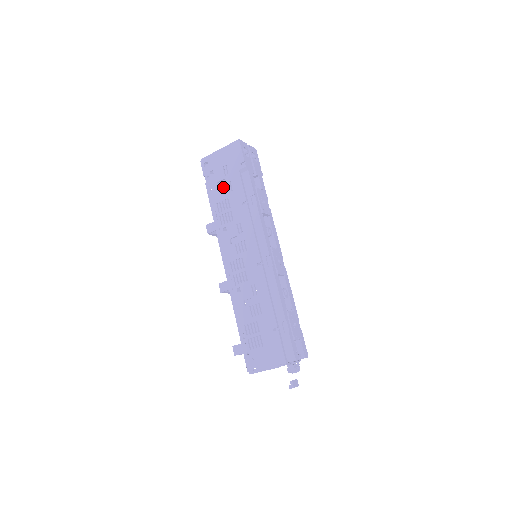
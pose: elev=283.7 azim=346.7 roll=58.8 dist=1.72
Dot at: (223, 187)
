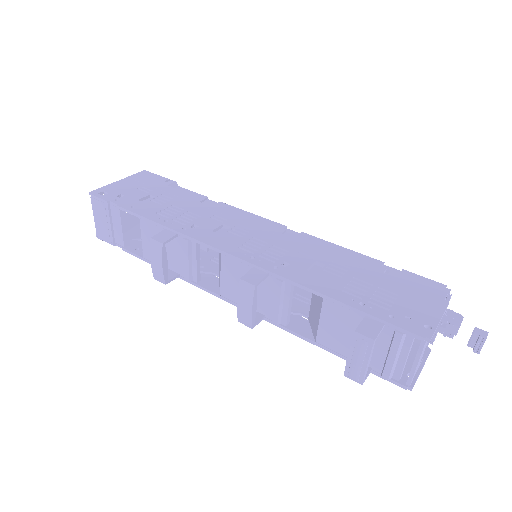
Dot at: (154, 200)
